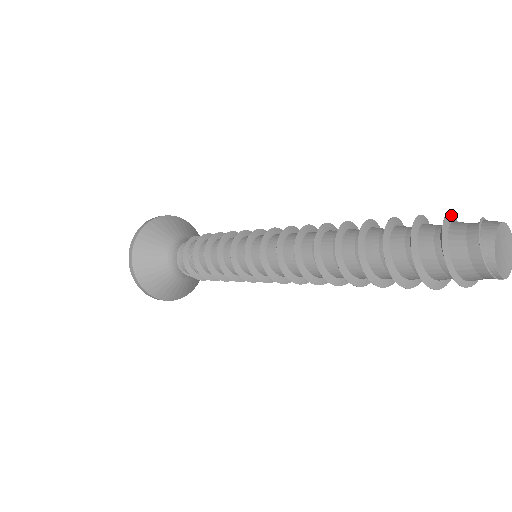
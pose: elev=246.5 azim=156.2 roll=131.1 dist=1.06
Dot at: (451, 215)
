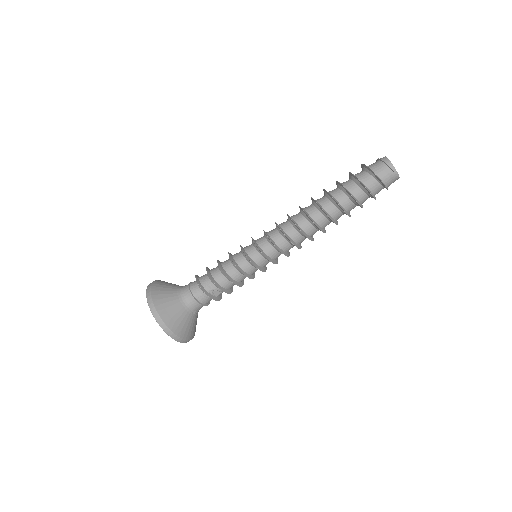
Dot at: occluded
